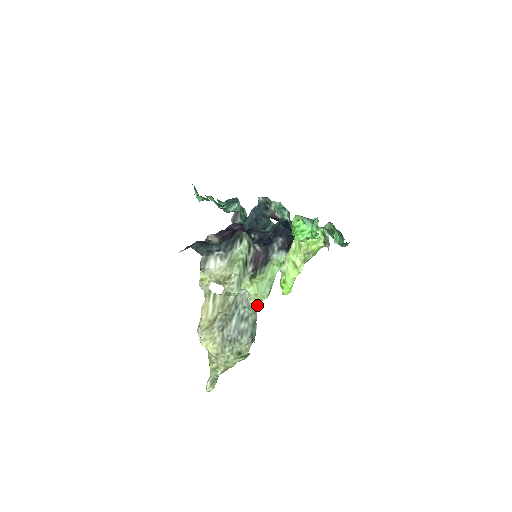
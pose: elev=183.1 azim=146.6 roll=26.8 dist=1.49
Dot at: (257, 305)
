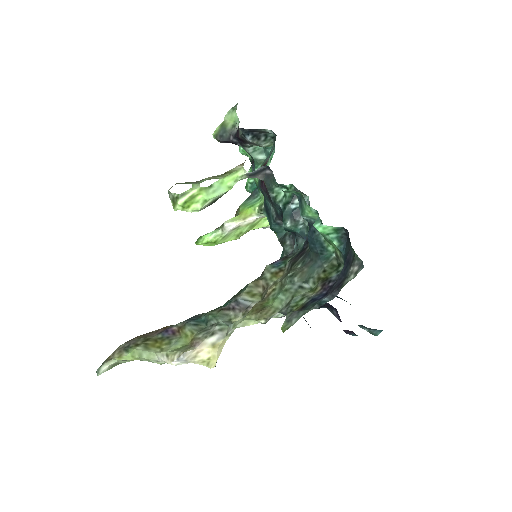
Dot at: occluded
